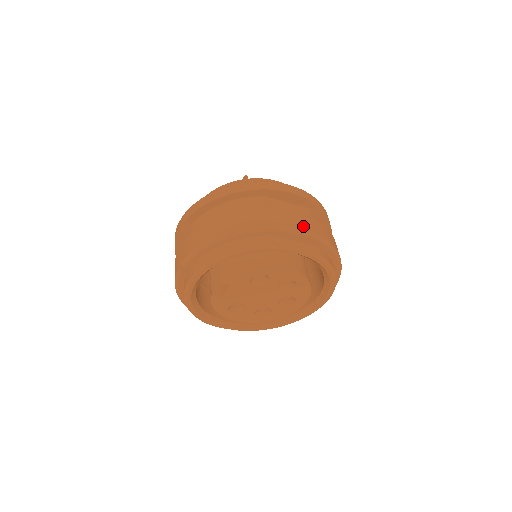
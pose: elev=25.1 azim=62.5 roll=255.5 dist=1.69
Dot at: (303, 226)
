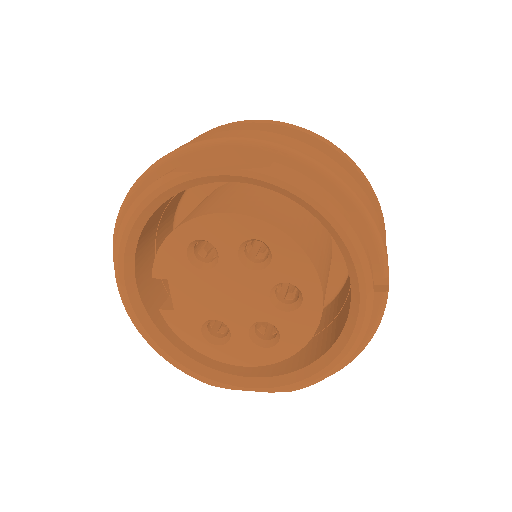
Dot at: (229, 136)
